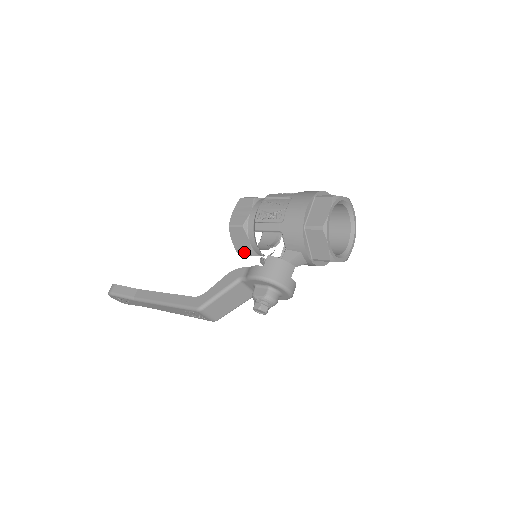
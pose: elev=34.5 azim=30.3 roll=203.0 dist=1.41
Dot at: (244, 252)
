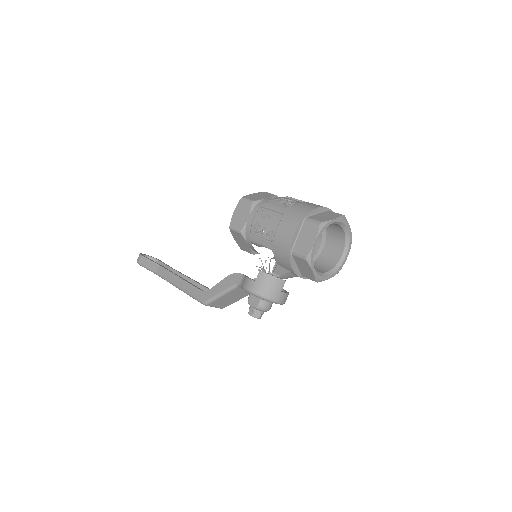
Dot at: (246, 250)
